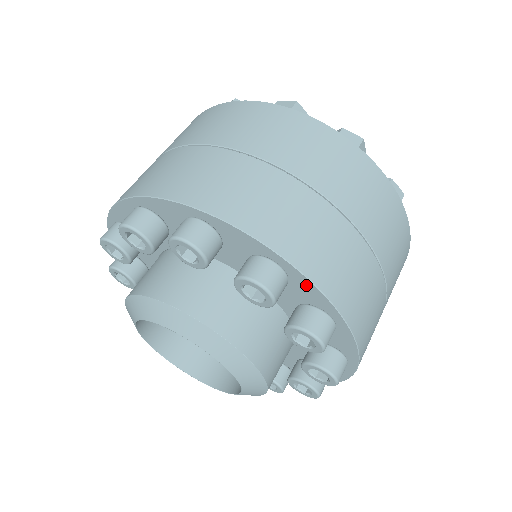
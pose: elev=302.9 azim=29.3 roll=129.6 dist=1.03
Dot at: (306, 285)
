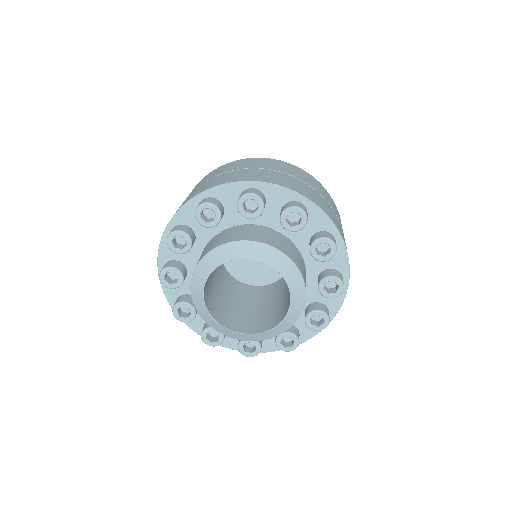
Dot at: (318, 214)
